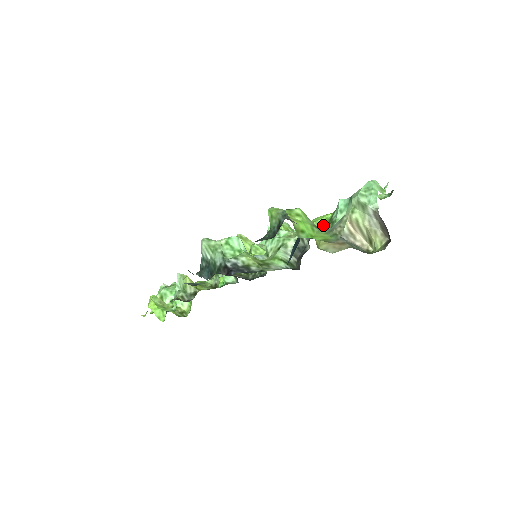
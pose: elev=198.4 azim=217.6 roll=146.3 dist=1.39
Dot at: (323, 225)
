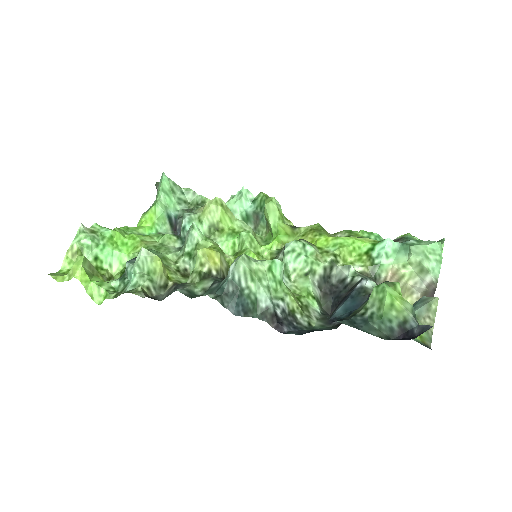
Dot at: (356, 257)
